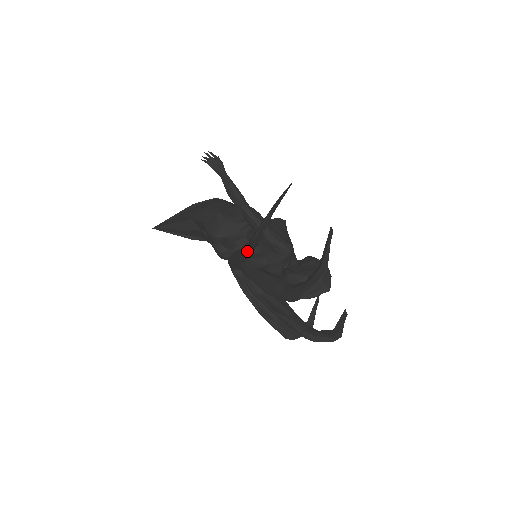
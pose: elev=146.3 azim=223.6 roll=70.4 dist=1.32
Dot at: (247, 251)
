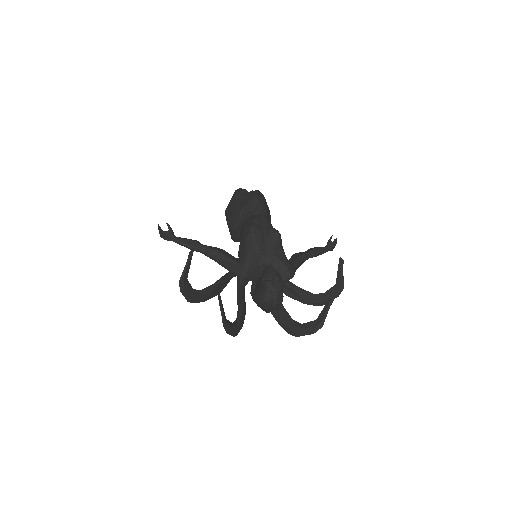
Dot at: (201, 301)
